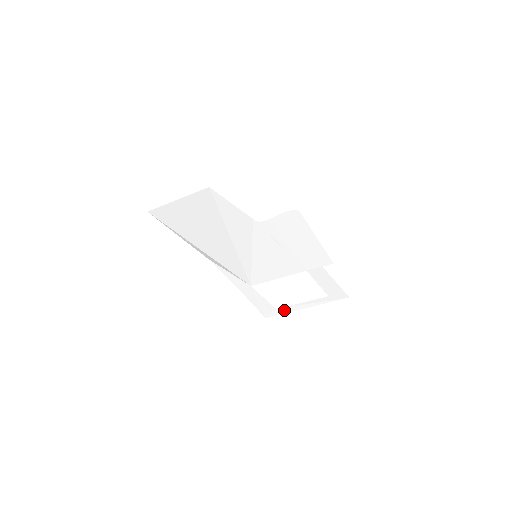
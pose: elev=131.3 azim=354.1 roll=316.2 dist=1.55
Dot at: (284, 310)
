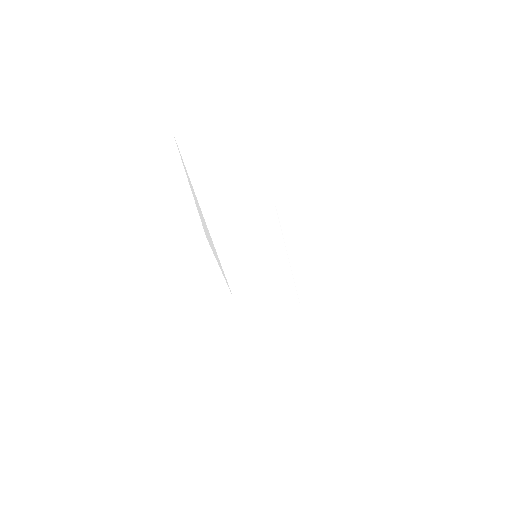
Dot at: (252, 350)
